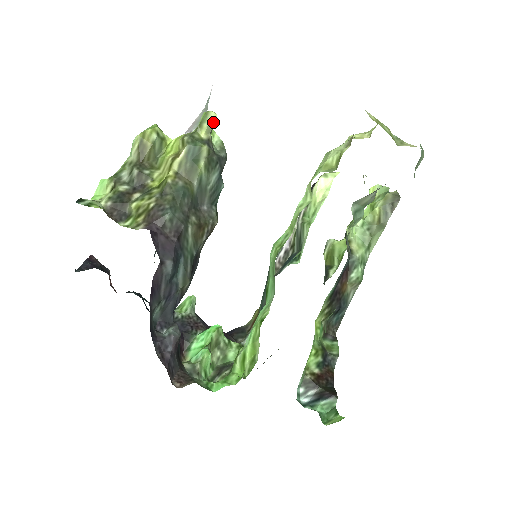
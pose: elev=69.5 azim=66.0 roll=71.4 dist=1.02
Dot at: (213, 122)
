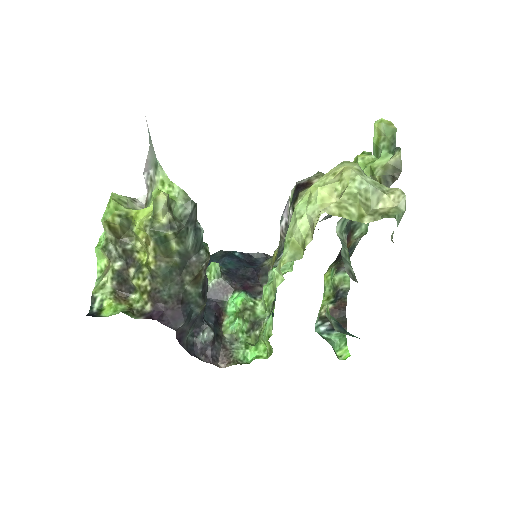
Dot at: (166, 204)
